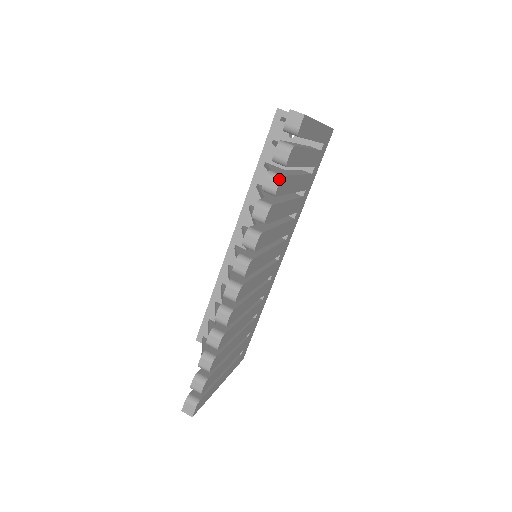
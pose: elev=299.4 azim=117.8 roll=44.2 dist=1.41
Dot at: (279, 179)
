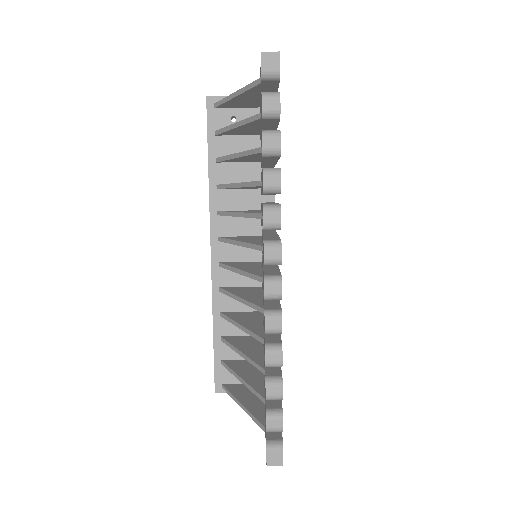
Dot at: (278, 134)
